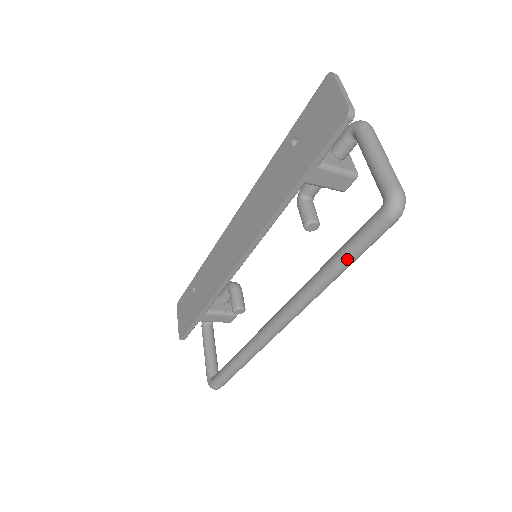
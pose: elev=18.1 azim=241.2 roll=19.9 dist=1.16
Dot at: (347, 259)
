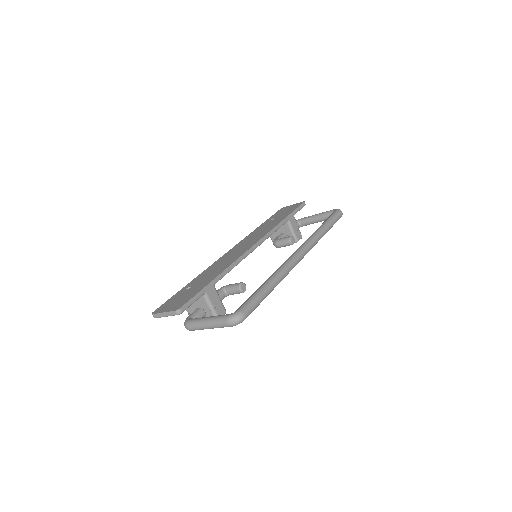
Dot at: (329, 223)
